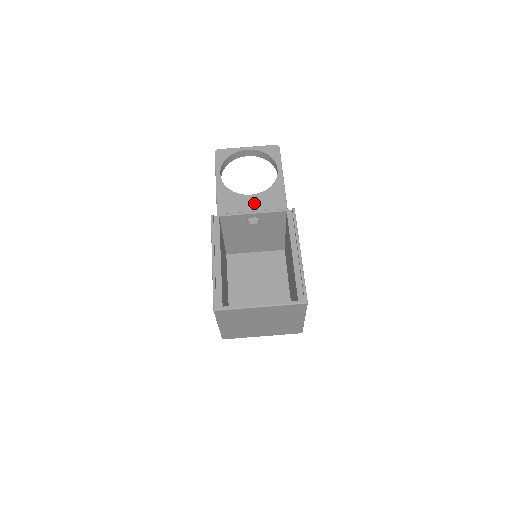
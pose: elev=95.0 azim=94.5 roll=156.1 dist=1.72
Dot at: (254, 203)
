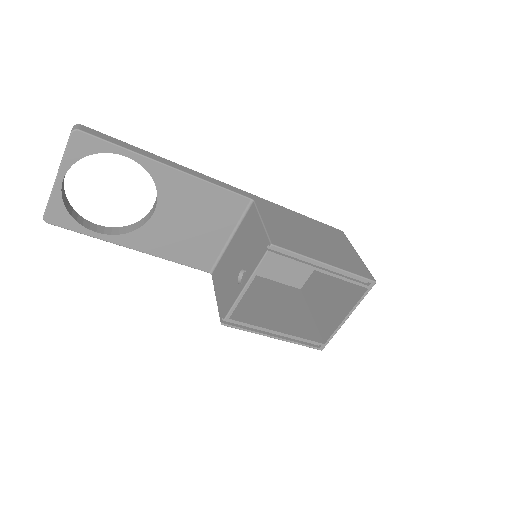
Dot at: (170, 214)
